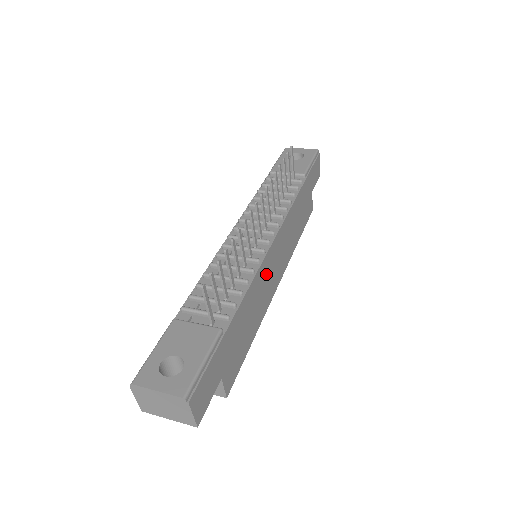
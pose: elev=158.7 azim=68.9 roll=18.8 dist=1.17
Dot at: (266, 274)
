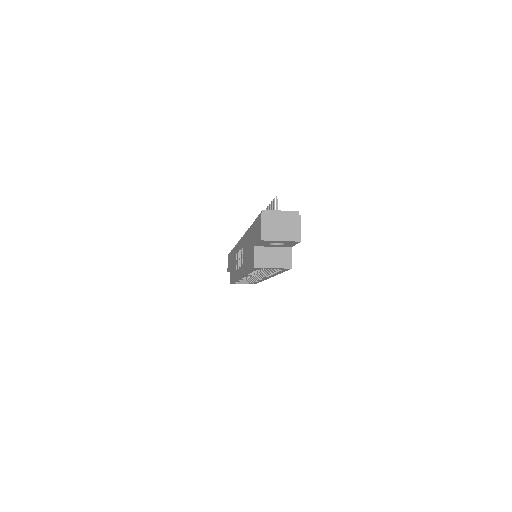
Dot at: occluded
